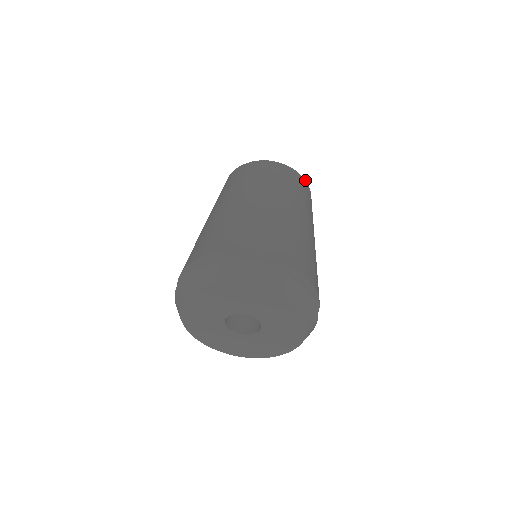
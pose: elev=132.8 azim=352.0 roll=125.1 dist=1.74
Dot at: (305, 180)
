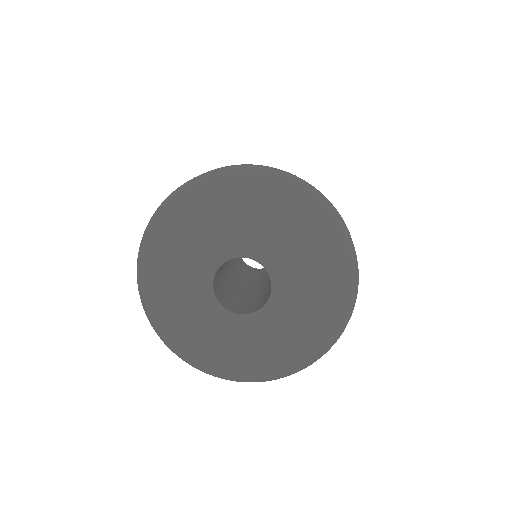
Dot at: occluded
